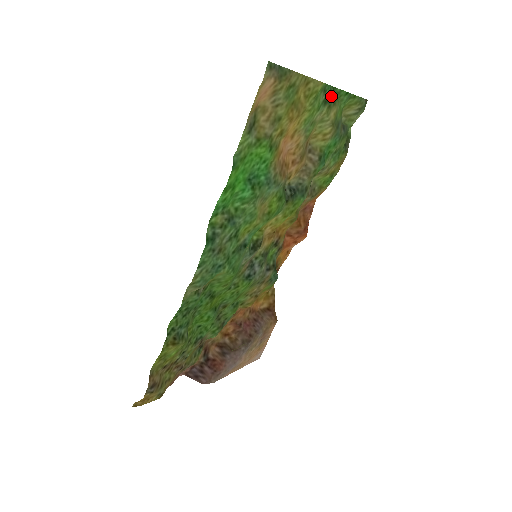
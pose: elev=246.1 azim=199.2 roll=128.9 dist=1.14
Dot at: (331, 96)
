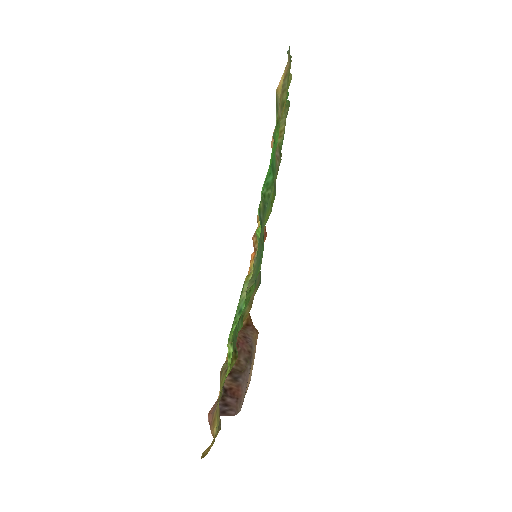
Dot at: occluded
